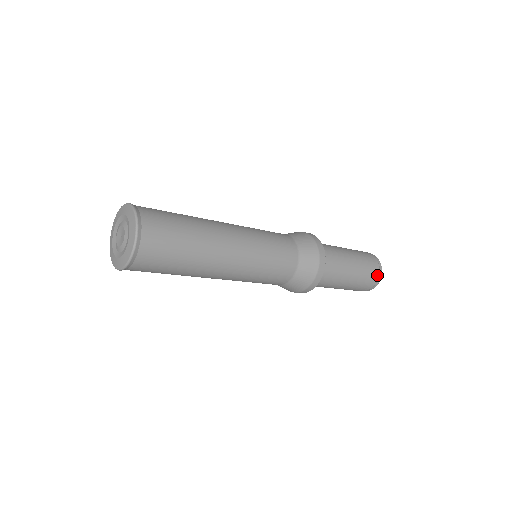
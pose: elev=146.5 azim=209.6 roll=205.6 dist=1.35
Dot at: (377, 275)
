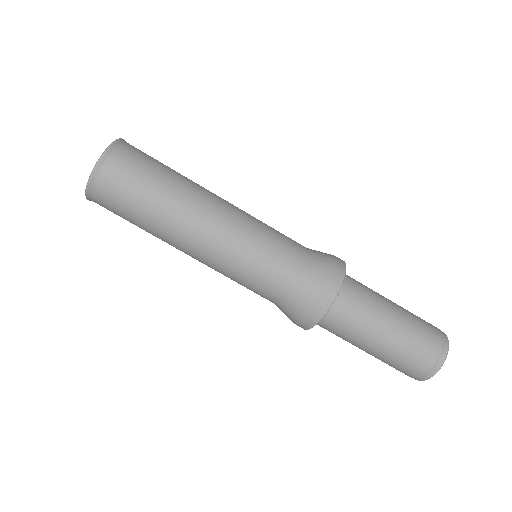
Dot at: (432, 361)
